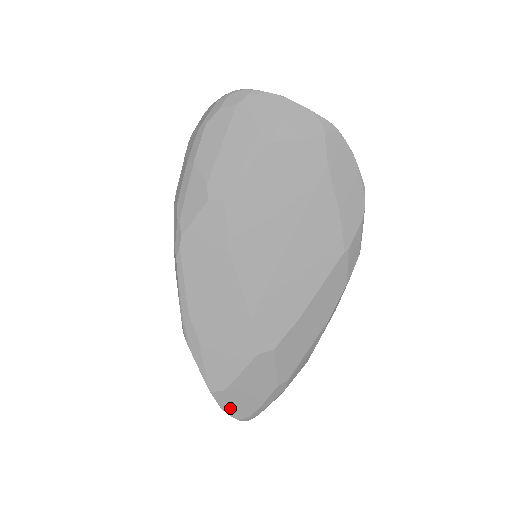
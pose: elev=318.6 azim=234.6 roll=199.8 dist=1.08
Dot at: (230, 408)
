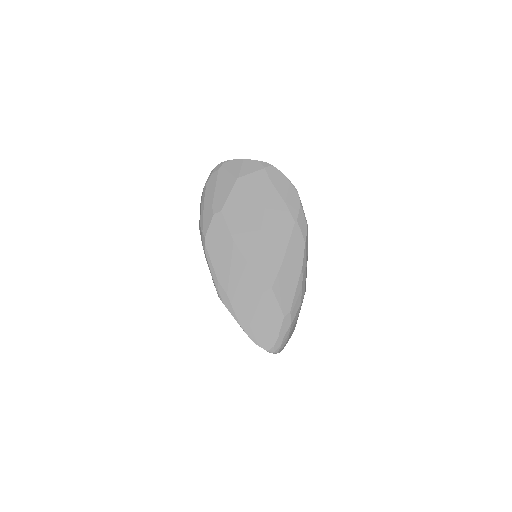
Dot at: (258, 340)
